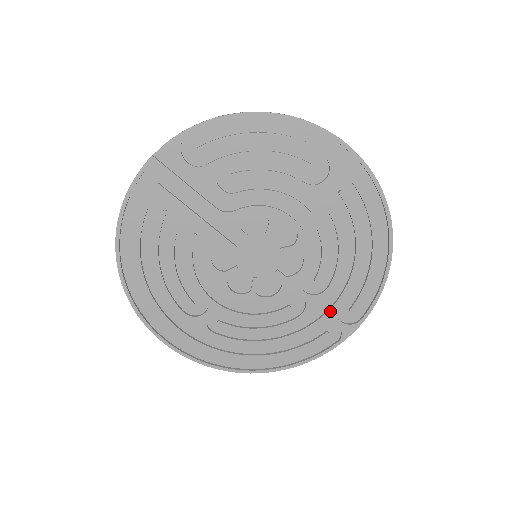
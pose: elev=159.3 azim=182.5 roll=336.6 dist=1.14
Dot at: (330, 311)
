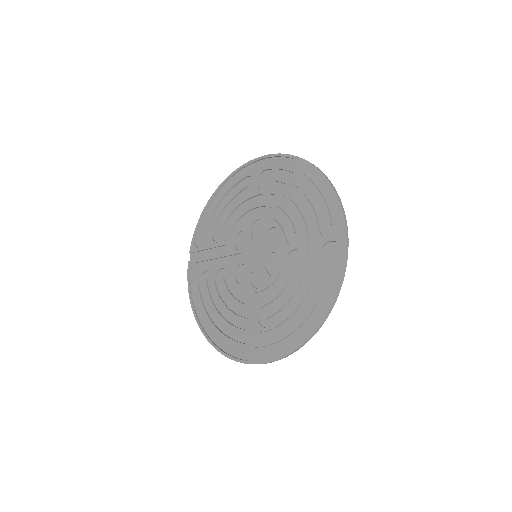
Dot at: (318, 239)
